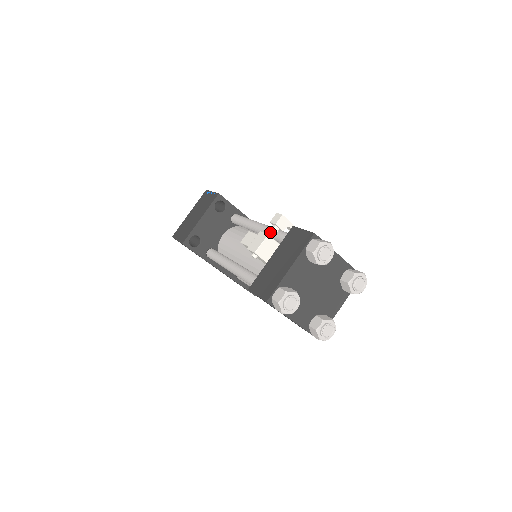
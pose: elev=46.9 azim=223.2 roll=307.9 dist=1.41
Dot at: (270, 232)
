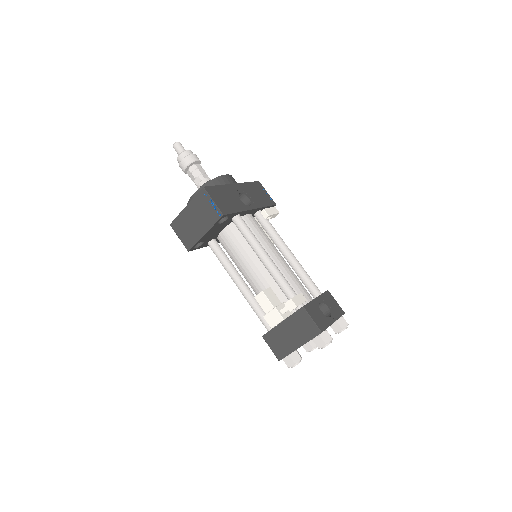
Dot at: (284, 313)
